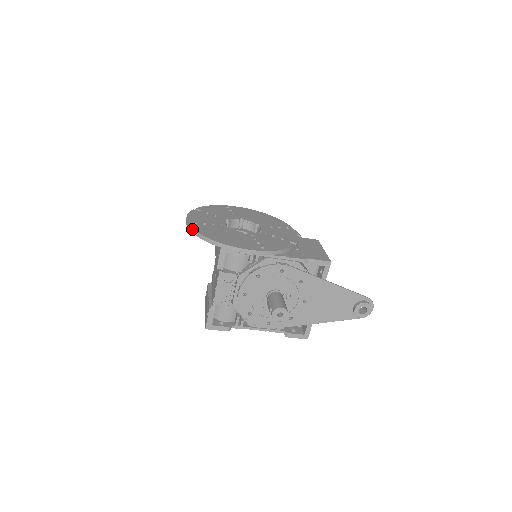
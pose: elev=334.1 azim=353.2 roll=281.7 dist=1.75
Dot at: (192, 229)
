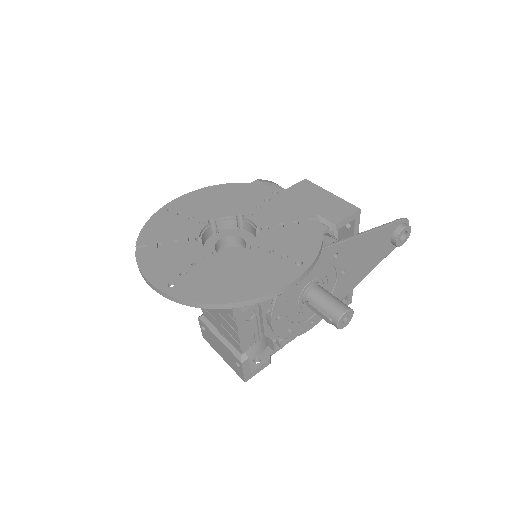
Dot at: (180, 301)
